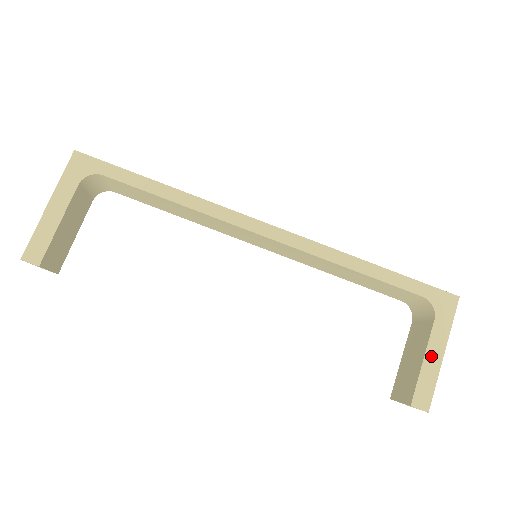
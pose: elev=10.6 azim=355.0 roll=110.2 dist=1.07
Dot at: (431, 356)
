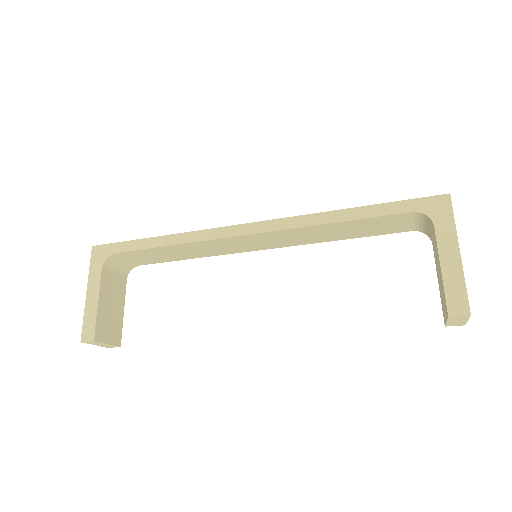
Dot at: (447, 261)
